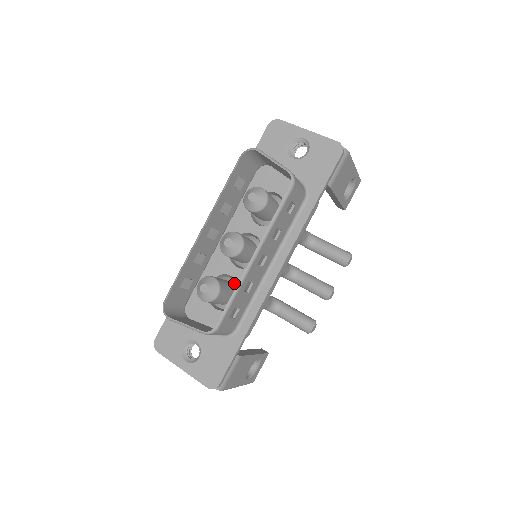
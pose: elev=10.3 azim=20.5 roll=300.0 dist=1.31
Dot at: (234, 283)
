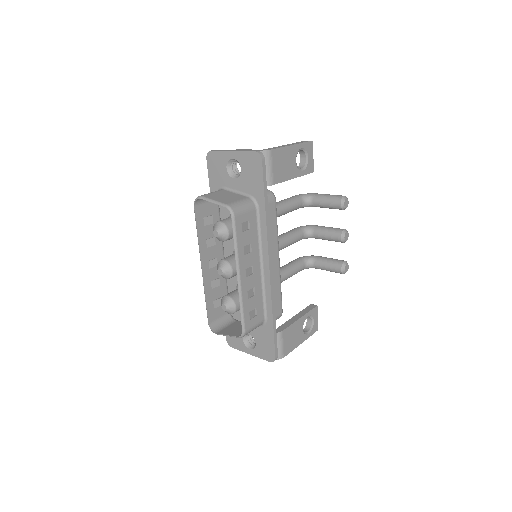
Dot at: occluded
